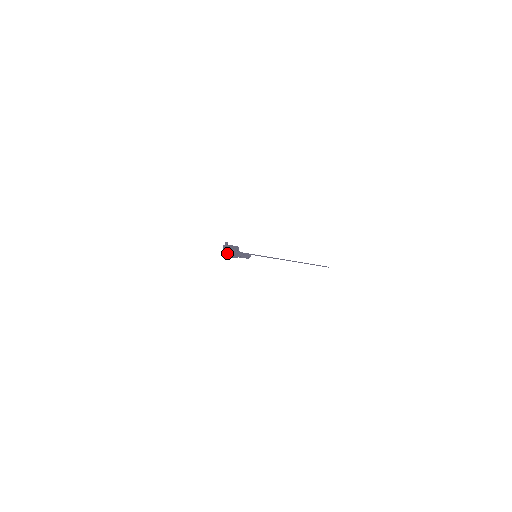
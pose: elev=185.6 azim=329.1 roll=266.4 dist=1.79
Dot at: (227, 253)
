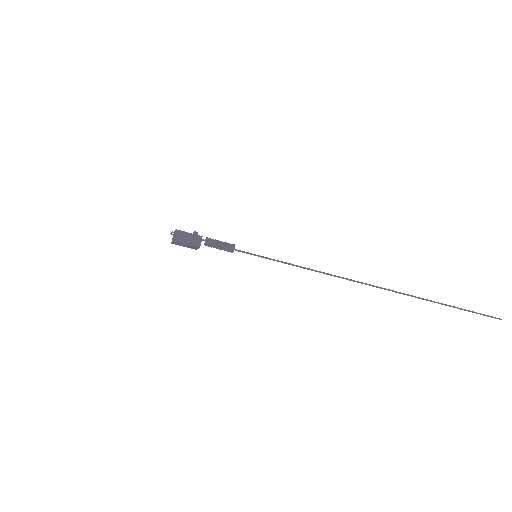
Dot at: (174, 233)
